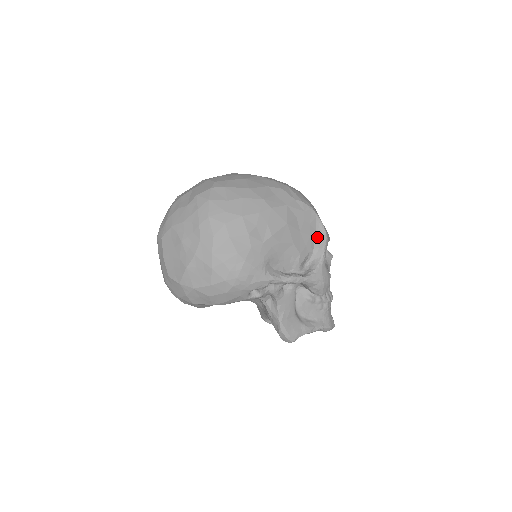
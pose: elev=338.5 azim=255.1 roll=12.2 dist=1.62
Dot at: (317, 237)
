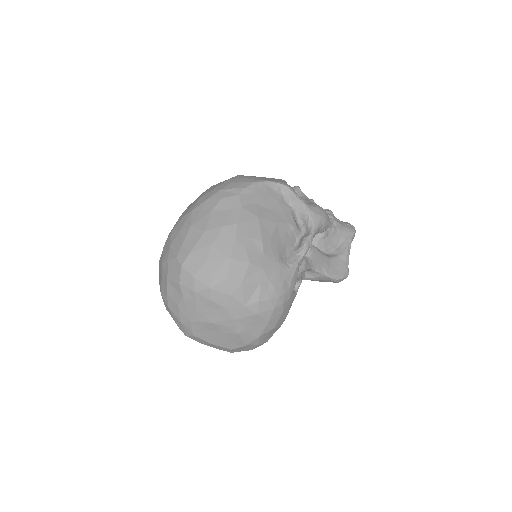
Dot at: (282, 195)
